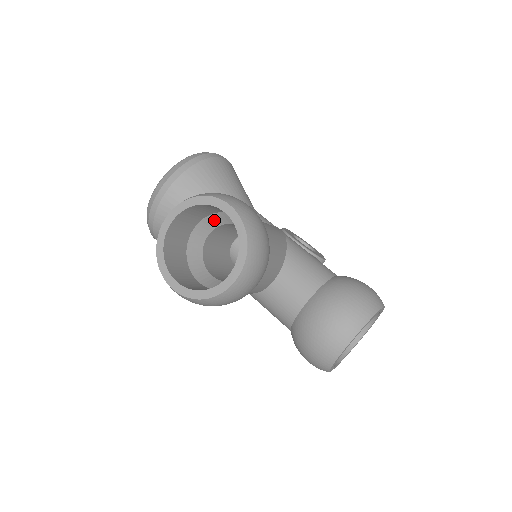
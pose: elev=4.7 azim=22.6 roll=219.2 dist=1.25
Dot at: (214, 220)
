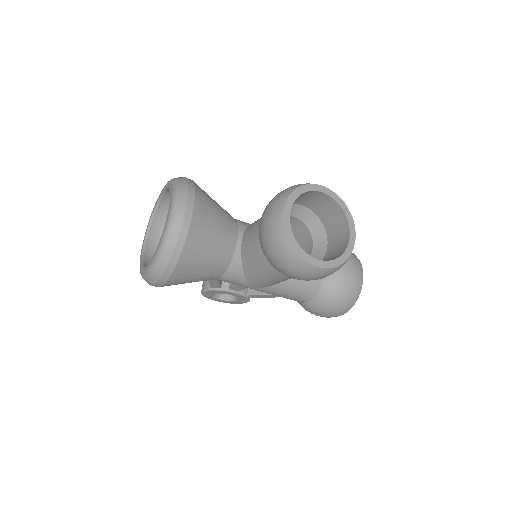
Dot at: occluded
